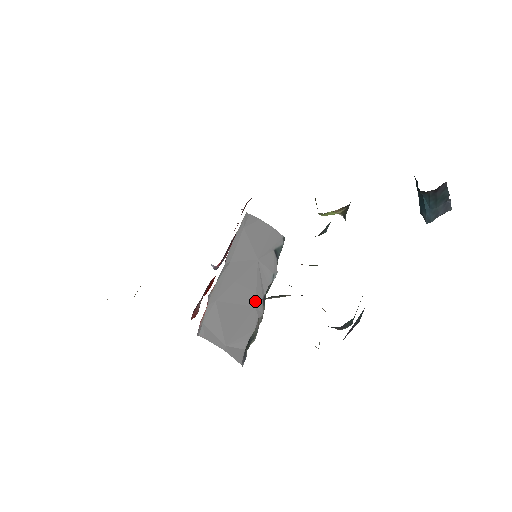
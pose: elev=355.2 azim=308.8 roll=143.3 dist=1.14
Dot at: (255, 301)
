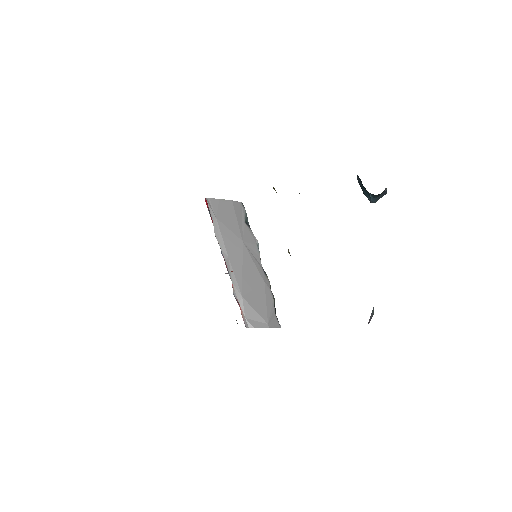
Dot at: (262, 278)
